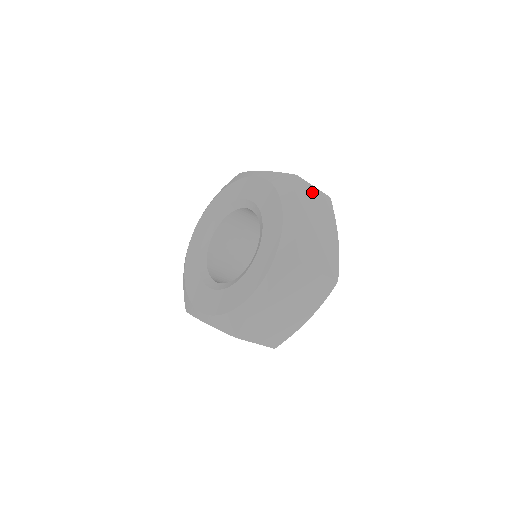
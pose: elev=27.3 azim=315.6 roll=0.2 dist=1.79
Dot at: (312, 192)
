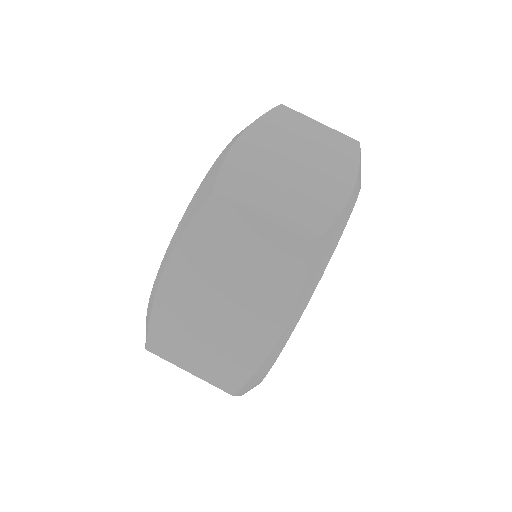
Dot at: (248, 230)
